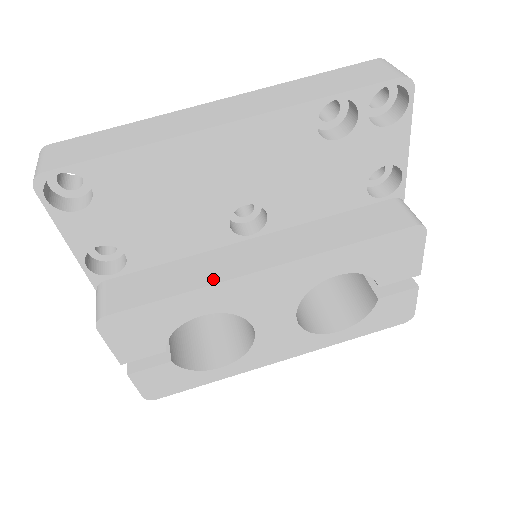
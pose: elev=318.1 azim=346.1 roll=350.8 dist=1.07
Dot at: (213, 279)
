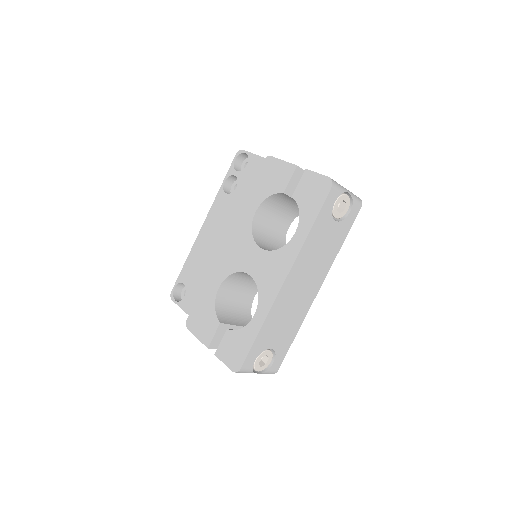
Dot at: occluded
